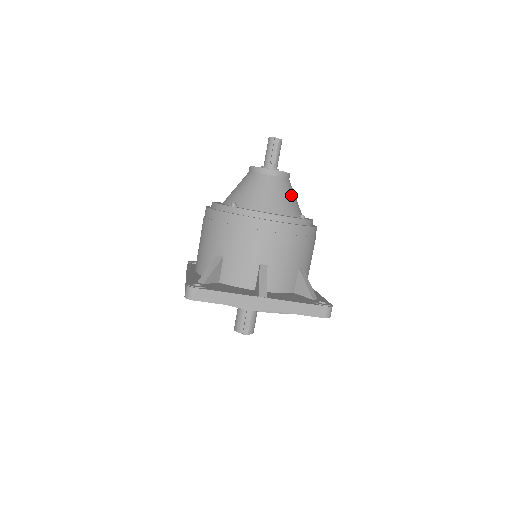
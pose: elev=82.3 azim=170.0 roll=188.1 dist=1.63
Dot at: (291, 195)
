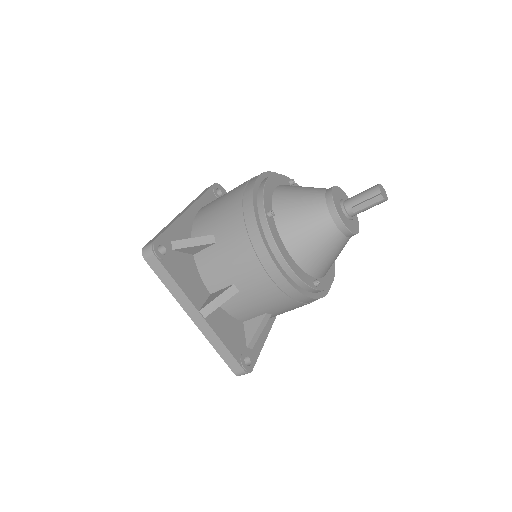
Dot at: (333, 254)
